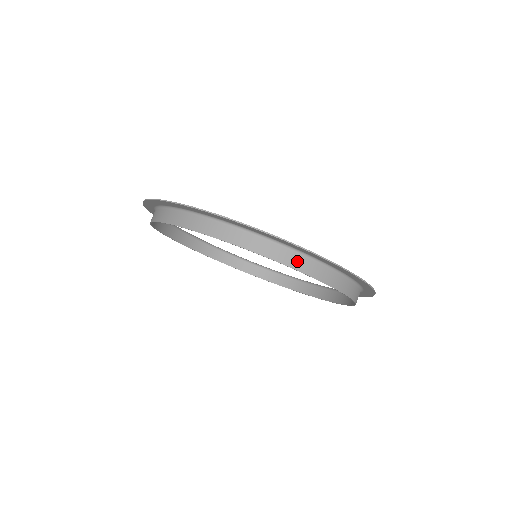
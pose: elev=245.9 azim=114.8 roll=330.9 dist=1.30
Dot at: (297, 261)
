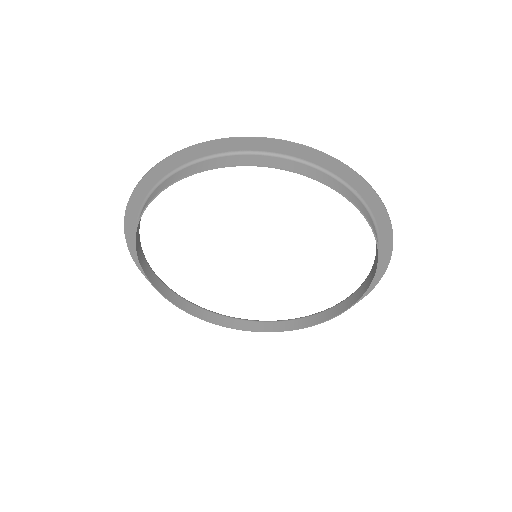
Dot at: (340, 187)
